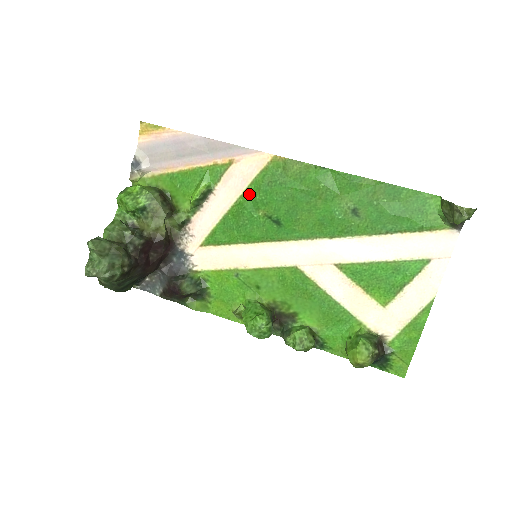
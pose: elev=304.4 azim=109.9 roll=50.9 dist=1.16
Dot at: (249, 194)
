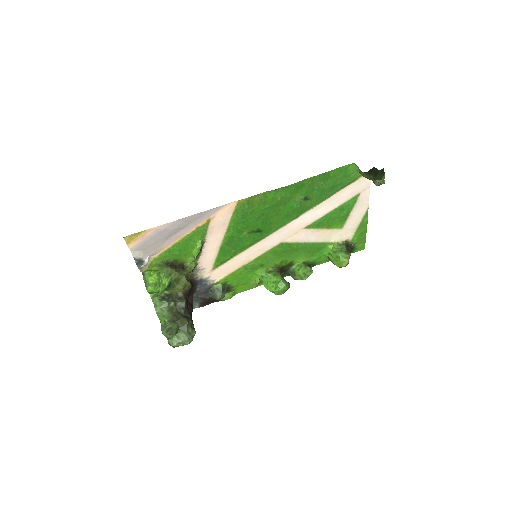
Dot at: (232, 229)
